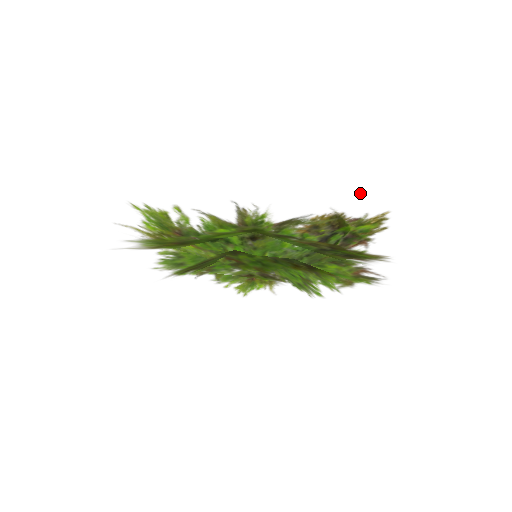
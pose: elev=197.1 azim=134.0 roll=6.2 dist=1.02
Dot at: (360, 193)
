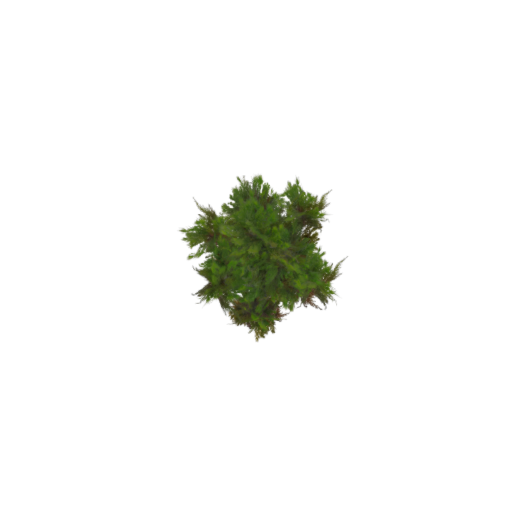
Dot at: (227, 340)
